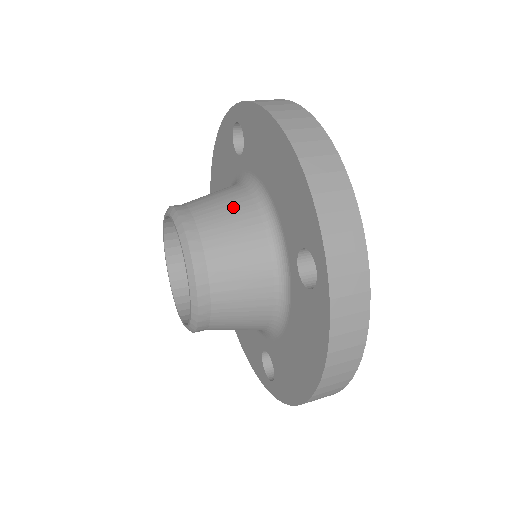
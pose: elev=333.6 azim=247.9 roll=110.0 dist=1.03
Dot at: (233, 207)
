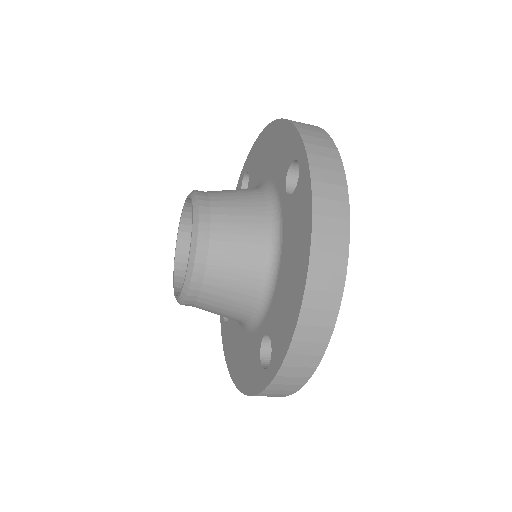
Dot at: occluded
